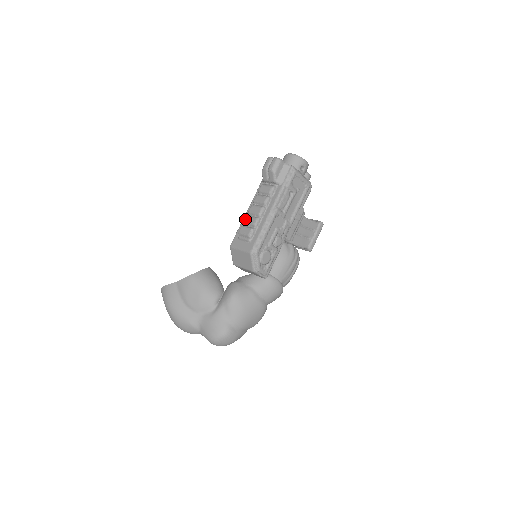
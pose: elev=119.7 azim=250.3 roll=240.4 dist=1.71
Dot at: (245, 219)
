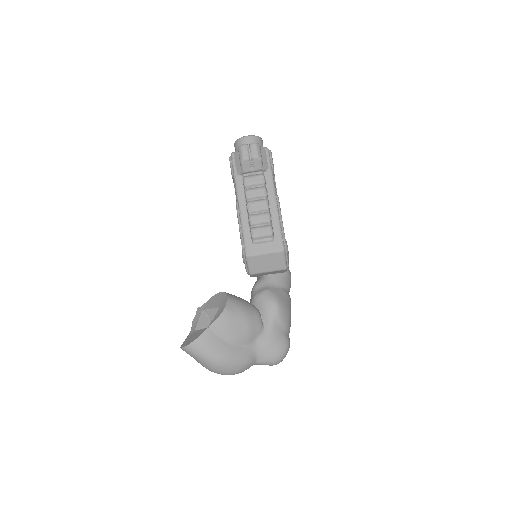
Dot at: (252, 220)
